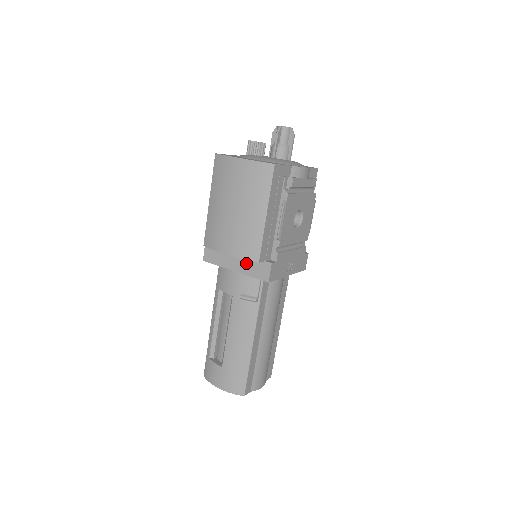
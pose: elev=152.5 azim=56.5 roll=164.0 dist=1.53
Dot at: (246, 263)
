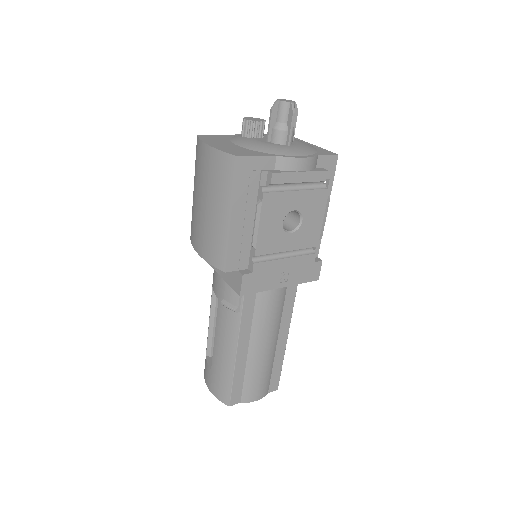
Dot at: occluded
